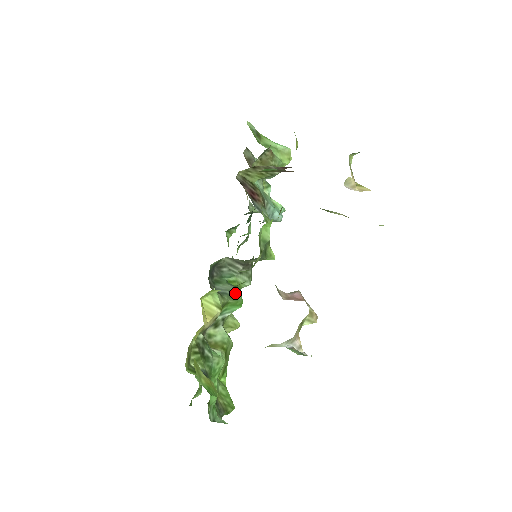
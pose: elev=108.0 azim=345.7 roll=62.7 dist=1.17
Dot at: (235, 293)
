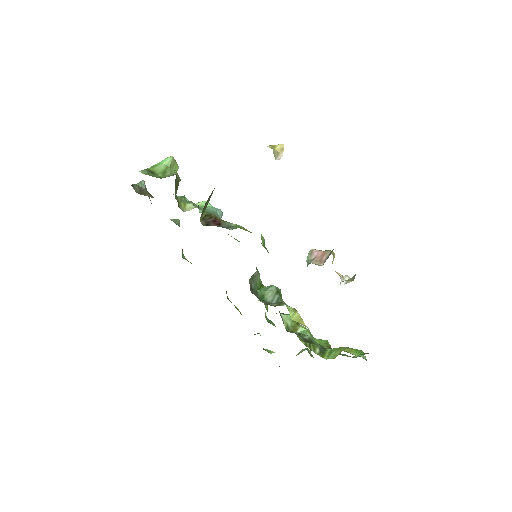
Dot at: (278, 291)
